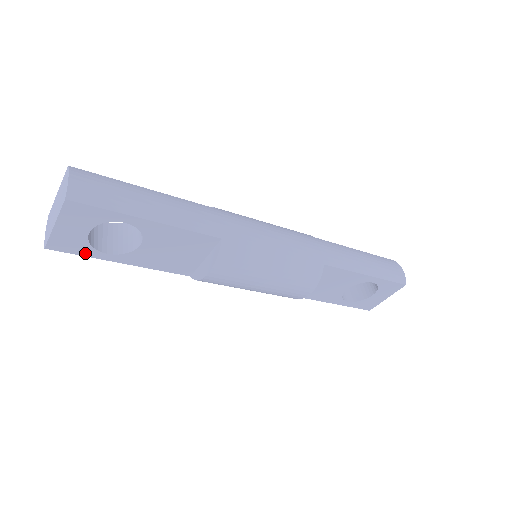
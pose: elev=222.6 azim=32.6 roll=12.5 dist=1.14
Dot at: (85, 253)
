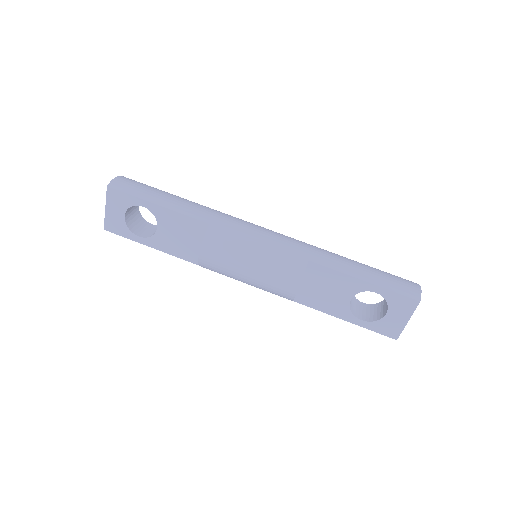
Dot at: (126, 235)
